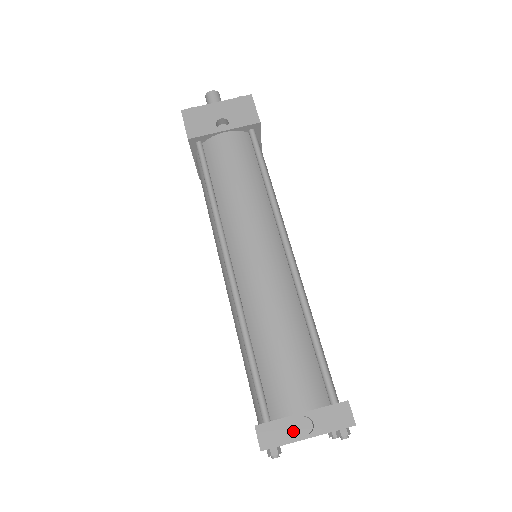
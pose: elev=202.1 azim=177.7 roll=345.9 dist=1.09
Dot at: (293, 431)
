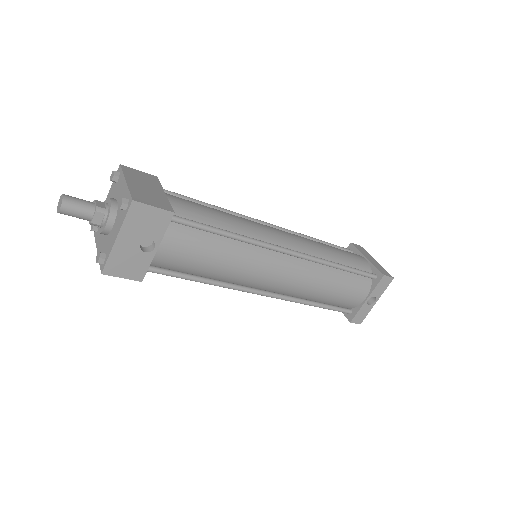
Dot at: (368, 307)
